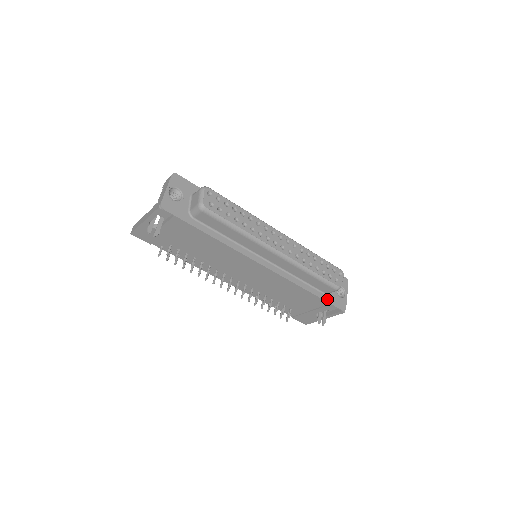
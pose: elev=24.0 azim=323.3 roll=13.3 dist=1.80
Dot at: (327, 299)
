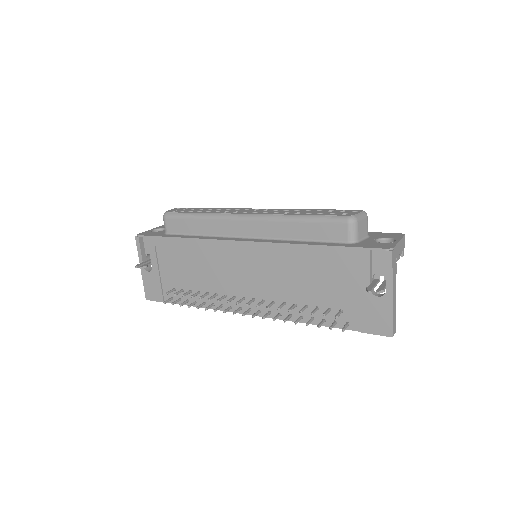
Dot at: (351, 246)
